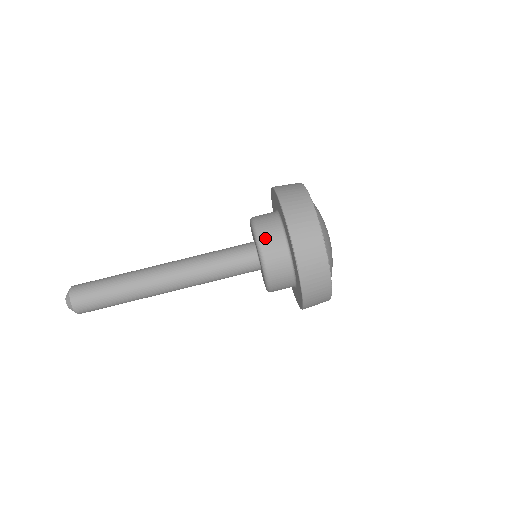
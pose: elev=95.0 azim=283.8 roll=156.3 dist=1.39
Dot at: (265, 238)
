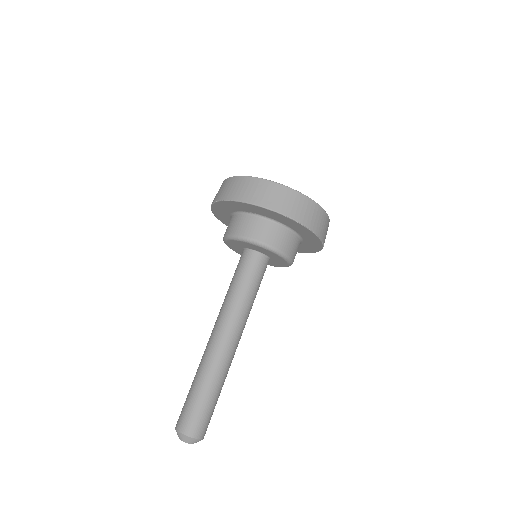
Dot at: (285, 248)
